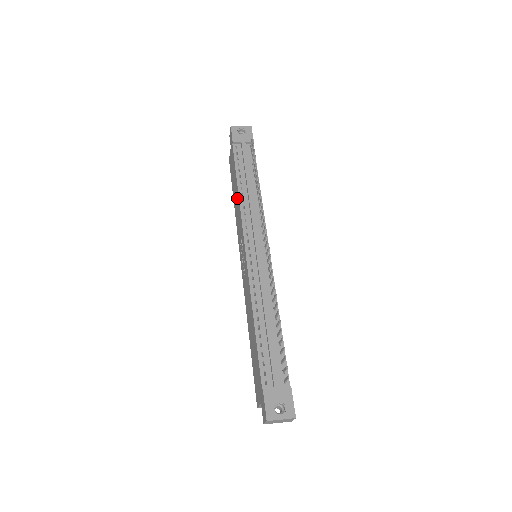
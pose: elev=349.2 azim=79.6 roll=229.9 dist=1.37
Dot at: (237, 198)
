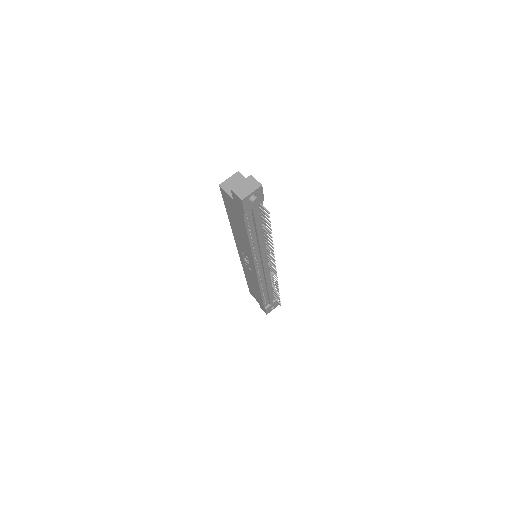
Dot at: (245, 241)
